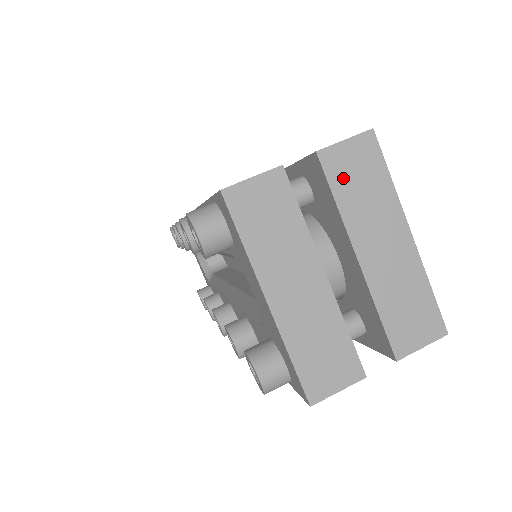
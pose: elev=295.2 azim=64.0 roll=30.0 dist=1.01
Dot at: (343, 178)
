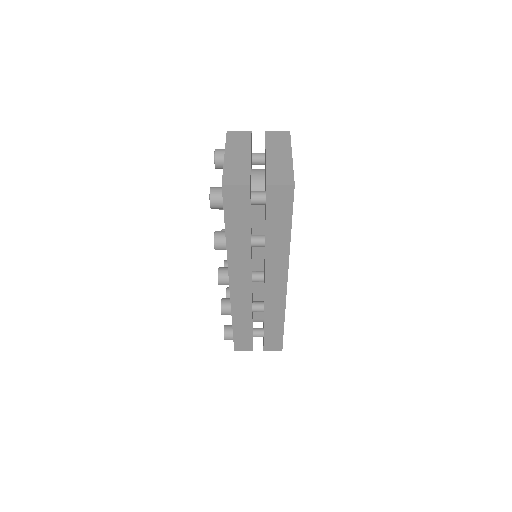
Dot at: (272, 138)
